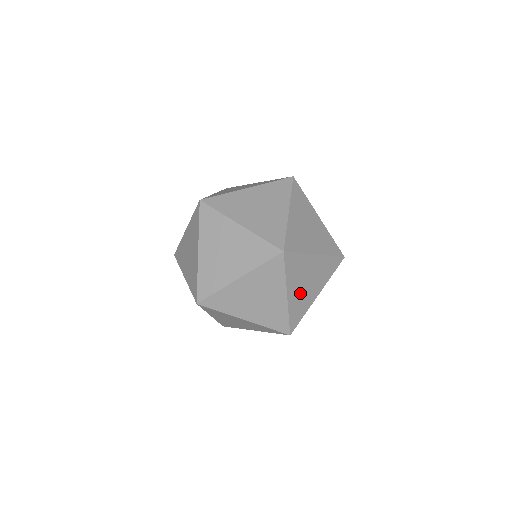
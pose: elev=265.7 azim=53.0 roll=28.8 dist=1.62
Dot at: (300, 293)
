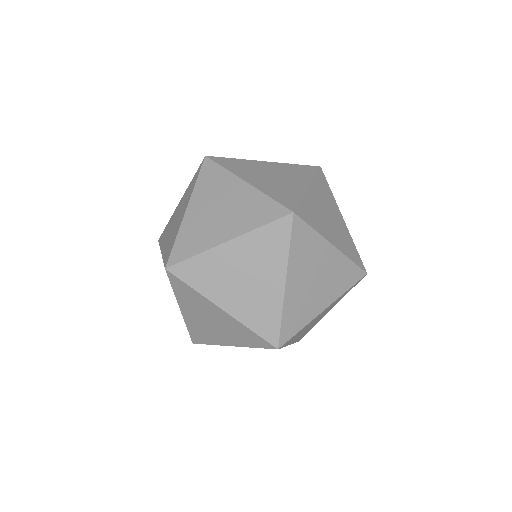
Dot at: (306, 330)
